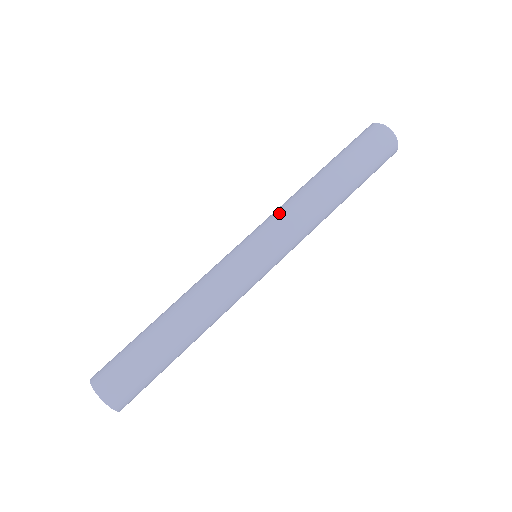
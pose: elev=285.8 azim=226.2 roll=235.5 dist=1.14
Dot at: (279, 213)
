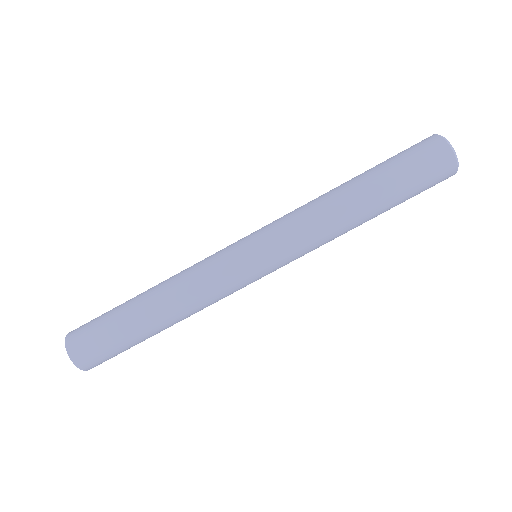
Dot at: (292, 221)
